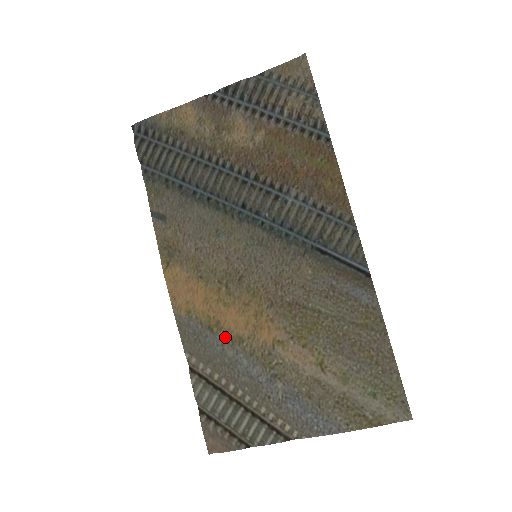
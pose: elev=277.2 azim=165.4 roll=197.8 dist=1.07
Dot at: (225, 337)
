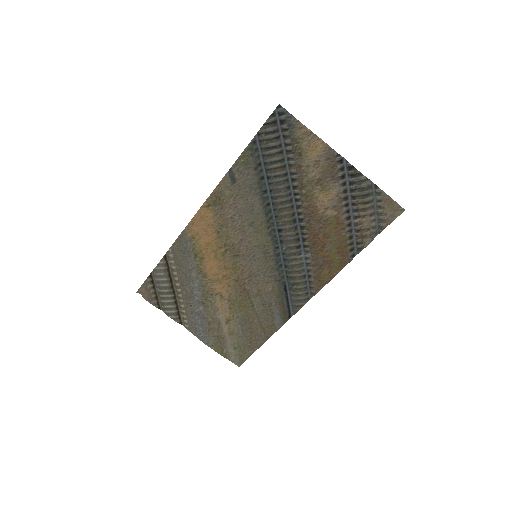
Dot at: (199, 267)
